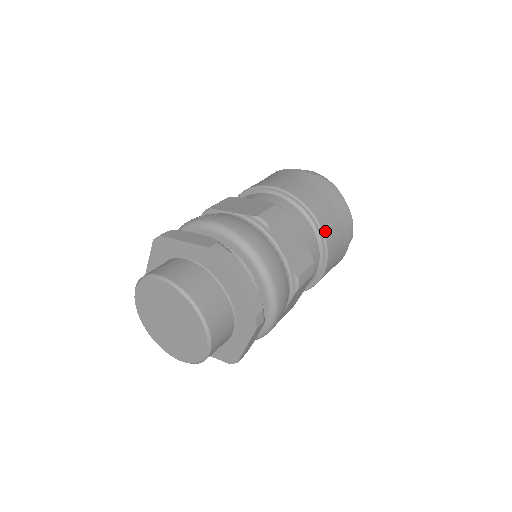
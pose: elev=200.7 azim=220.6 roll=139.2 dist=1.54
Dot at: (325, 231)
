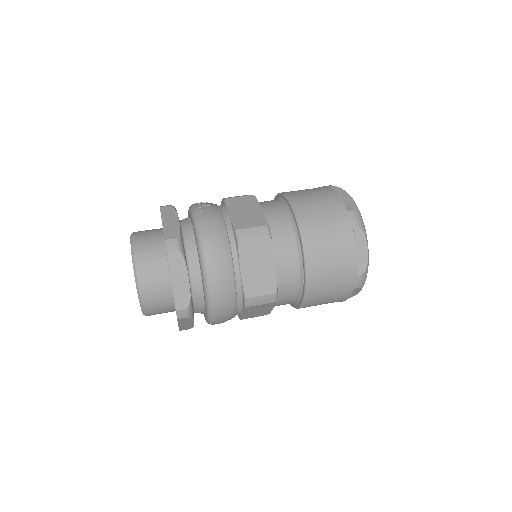
Dot at: (310, 271)
